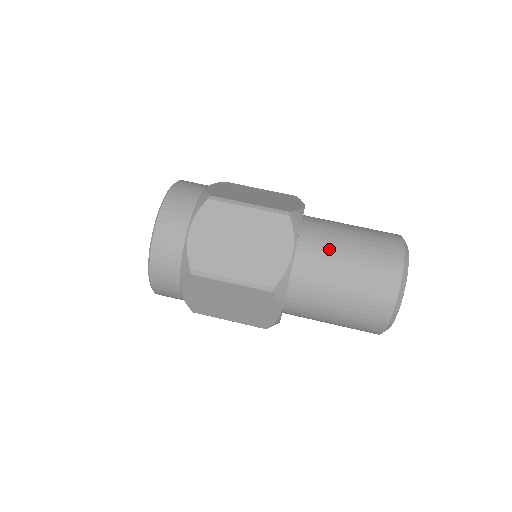
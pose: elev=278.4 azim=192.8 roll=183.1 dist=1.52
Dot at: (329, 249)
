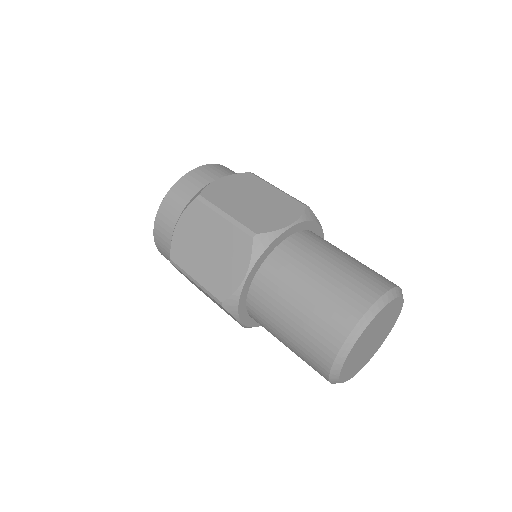
Dot at: (325, 247)
